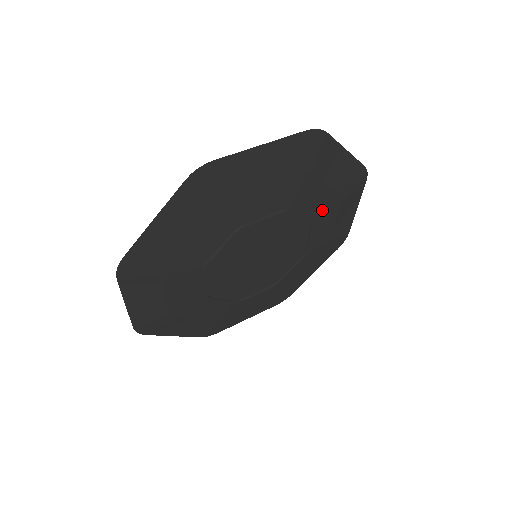
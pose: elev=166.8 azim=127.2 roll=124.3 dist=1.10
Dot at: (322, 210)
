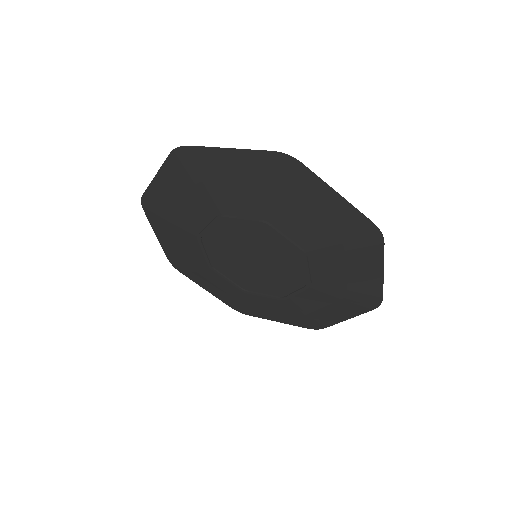
Dot at: (316, 245)
